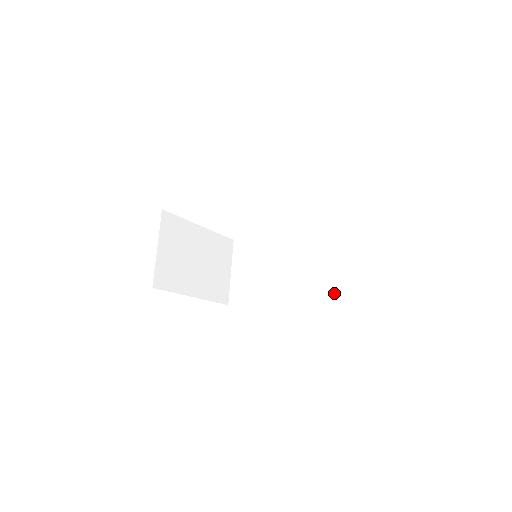
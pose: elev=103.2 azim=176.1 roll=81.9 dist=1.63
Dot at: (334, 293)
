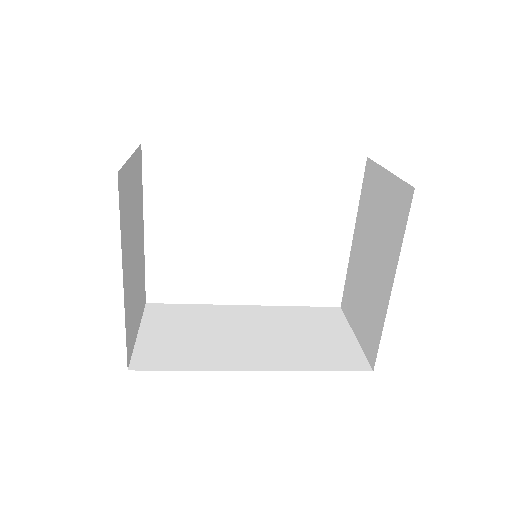
Dot at: (341, 360)
